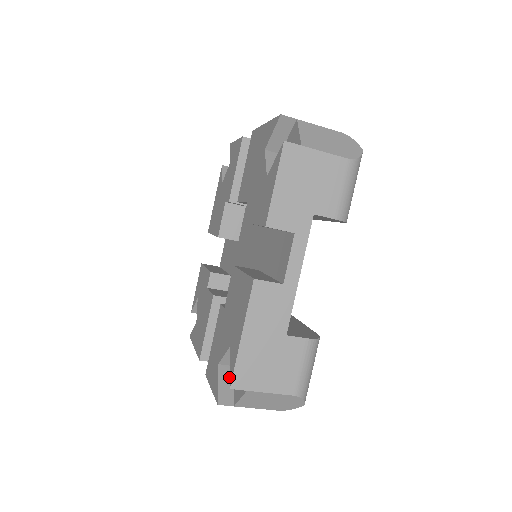
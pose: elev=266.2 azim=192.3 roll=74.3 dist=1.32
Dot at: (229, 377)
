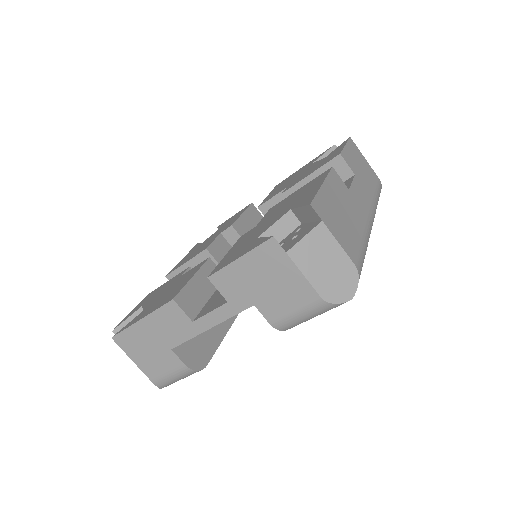
Dot at: occluded
